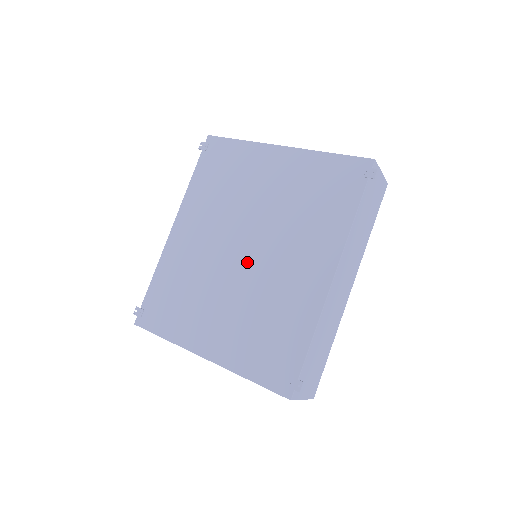
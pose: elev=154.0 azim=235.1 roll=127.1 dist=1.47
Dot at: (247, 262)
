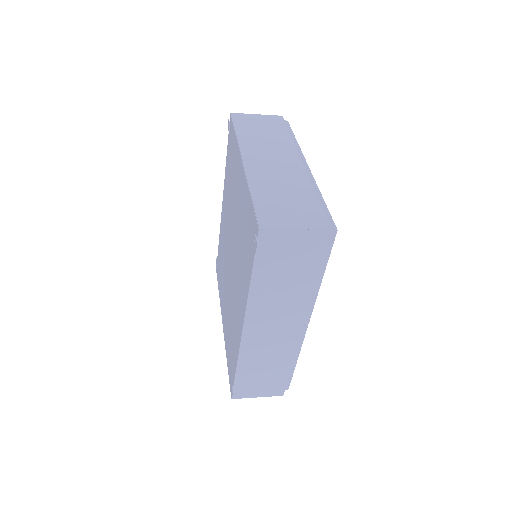
Dot at: (230, 270)
